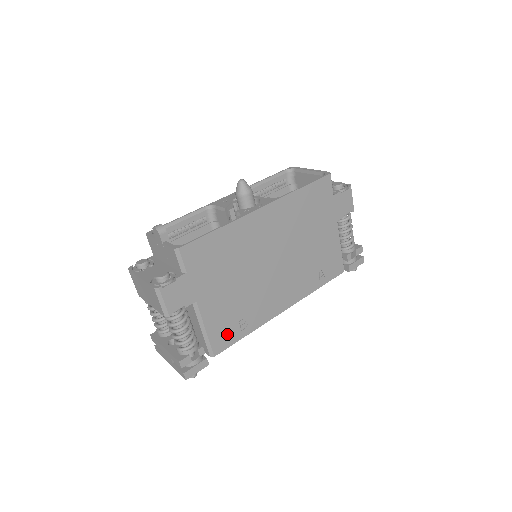
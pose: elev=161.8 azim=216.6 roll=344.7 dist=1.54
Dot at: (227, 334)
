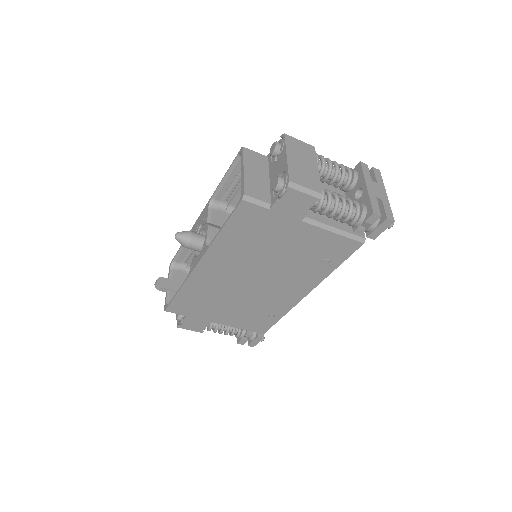
Dot at: (260, 324)
